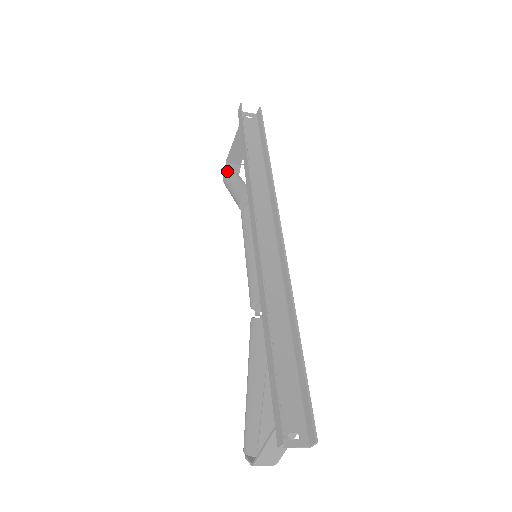
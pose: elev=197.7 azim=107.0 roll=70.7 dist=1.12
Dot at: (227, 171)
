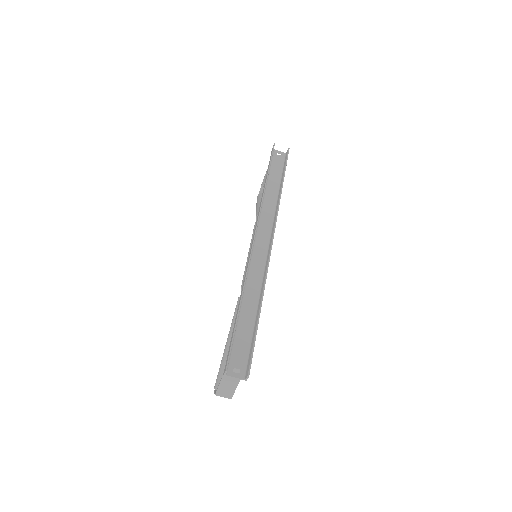
Dot at: (261, 192)
